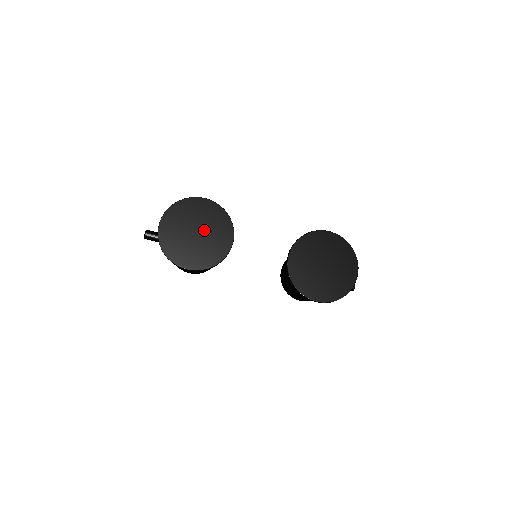
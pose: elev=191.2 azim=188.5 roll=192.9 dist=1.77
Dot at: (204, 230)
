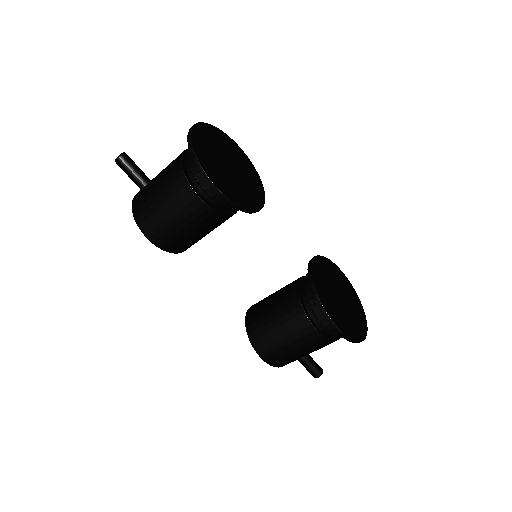
Dot at: (238, 171)
